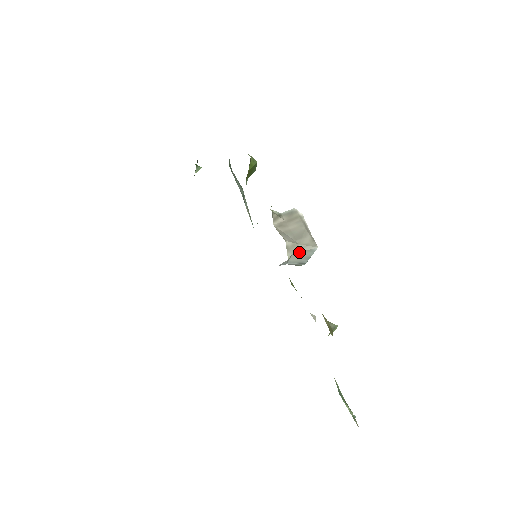
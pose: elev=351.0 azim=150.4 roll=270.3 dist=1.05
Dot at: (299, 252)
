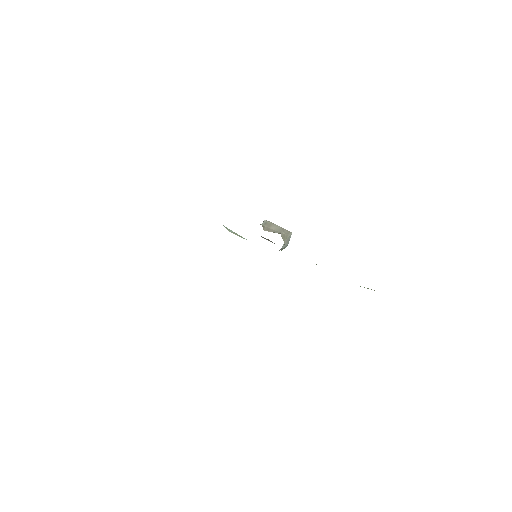
Dot at: (287, 238)
